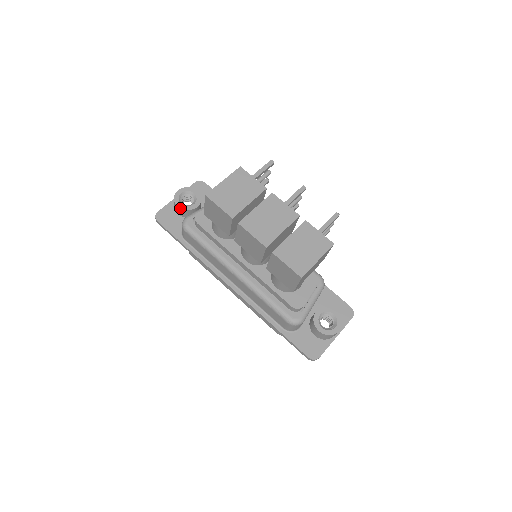
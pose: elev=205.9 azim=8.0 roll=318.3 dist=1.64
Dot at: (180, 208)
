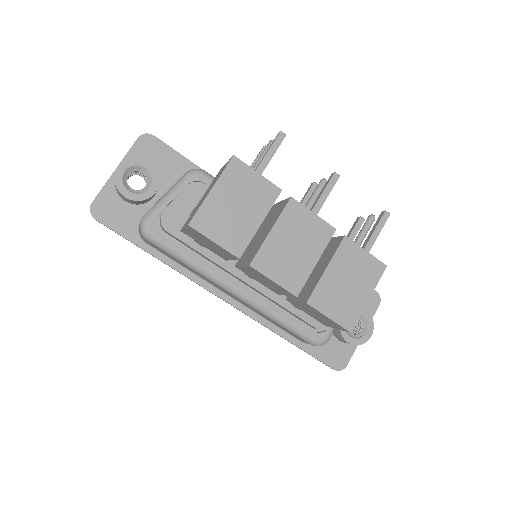
Dot at: (129, 199)
